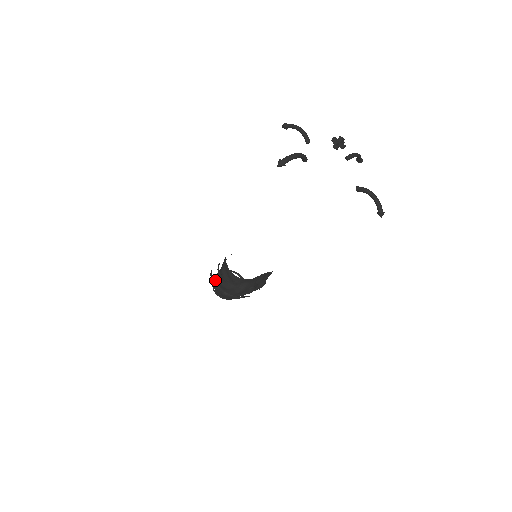
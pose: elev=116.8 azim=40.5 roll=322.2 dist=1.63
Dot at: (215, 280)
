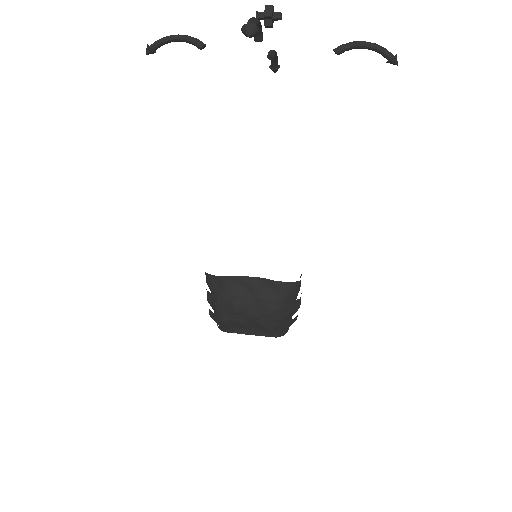
Dot at: occluded
